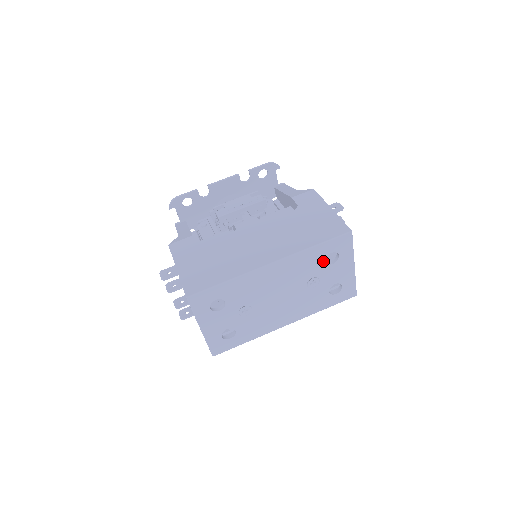
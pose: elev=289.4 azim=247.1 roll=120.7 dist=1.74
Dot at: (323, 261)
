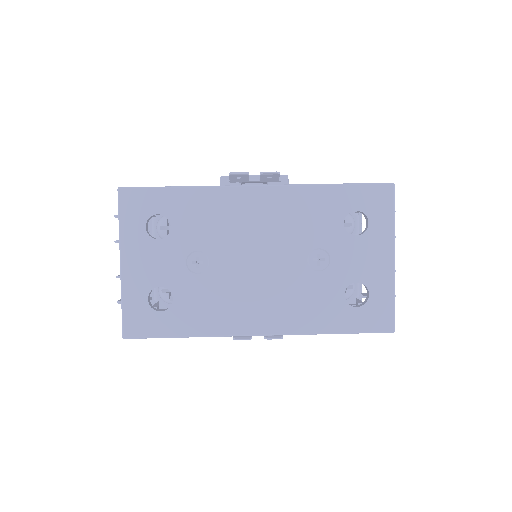
Dot at: (341, 222)
